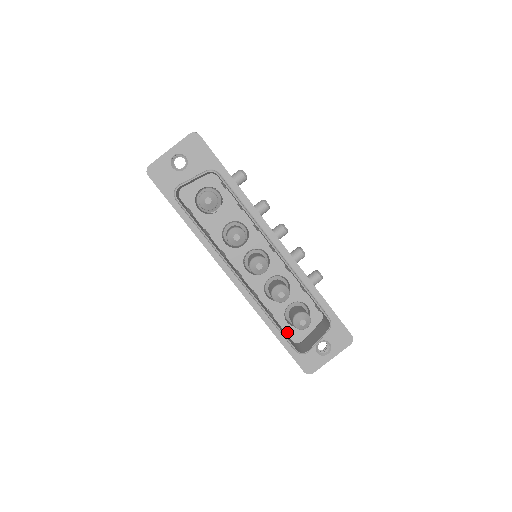
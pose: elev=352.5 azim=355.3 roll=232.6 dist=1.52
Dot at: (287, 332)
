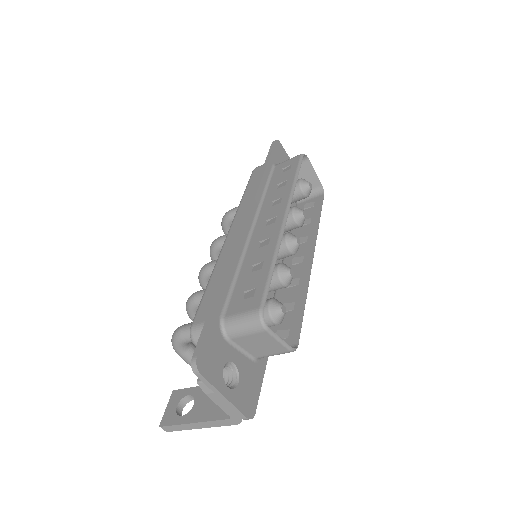
Dot at: occluded
